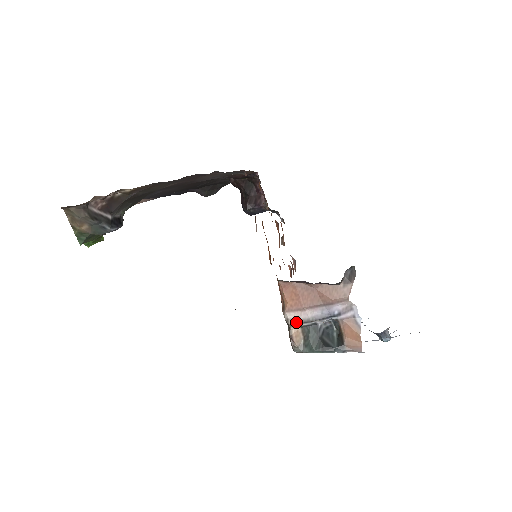
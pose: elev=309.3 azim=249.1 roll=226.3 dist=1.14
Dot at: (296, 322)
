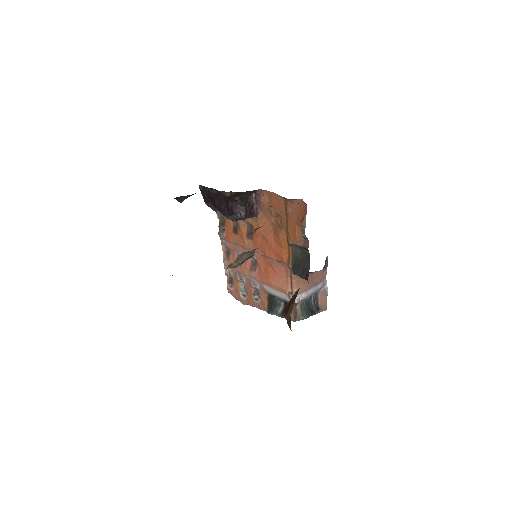
Dot at: (300, 301)
